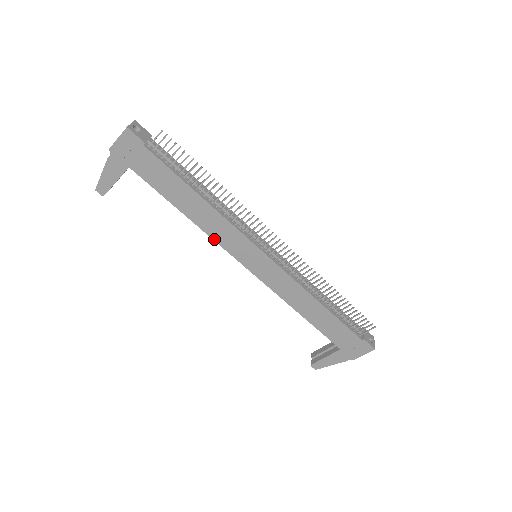
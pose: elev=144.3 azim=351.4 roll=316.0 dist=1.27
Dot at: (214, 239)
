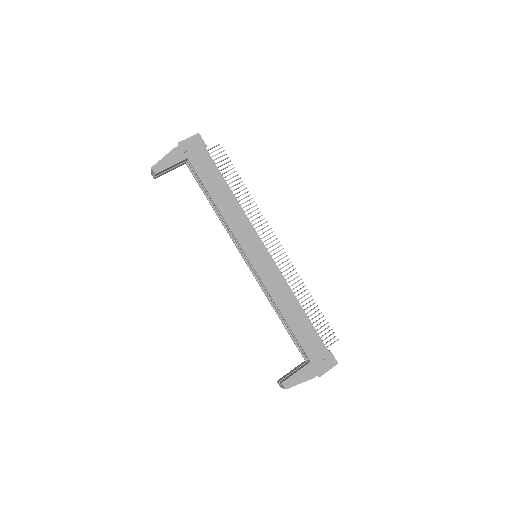
Dot at: (231, 229)
